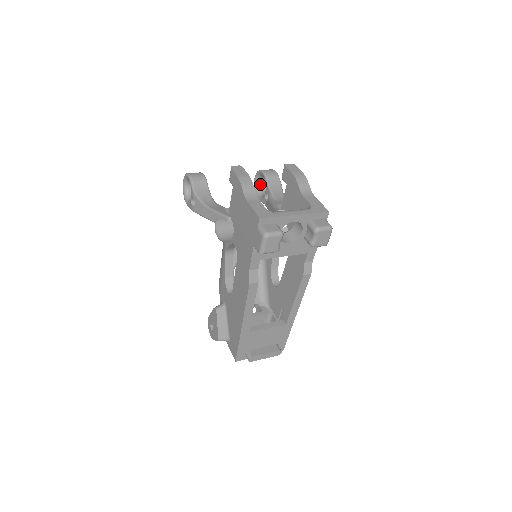
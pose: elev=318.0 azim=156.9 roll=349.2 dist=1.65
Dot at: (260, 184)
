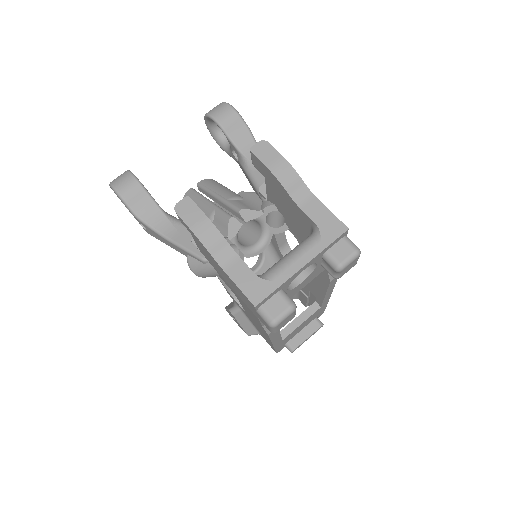
Dot at: (216, 126)
